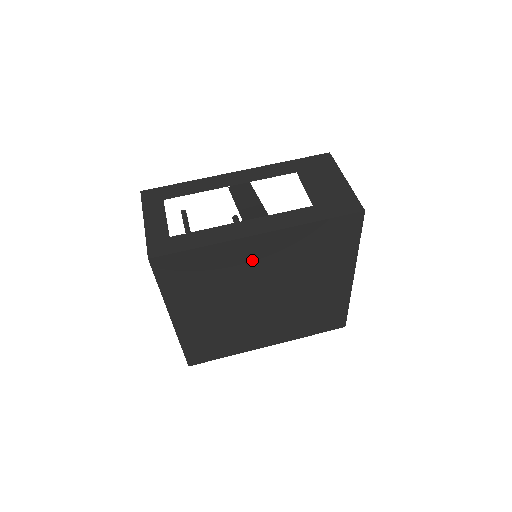
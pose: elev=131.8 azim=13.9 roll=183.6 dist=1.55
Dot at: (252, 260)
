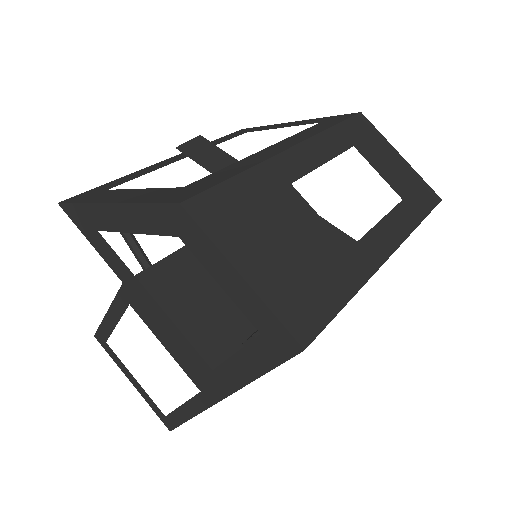
Dot at: occluded
